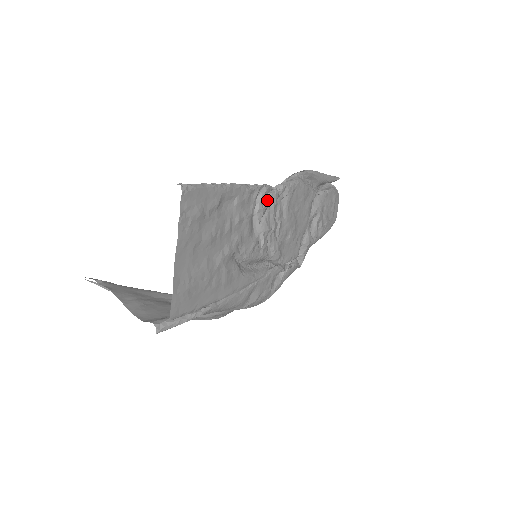
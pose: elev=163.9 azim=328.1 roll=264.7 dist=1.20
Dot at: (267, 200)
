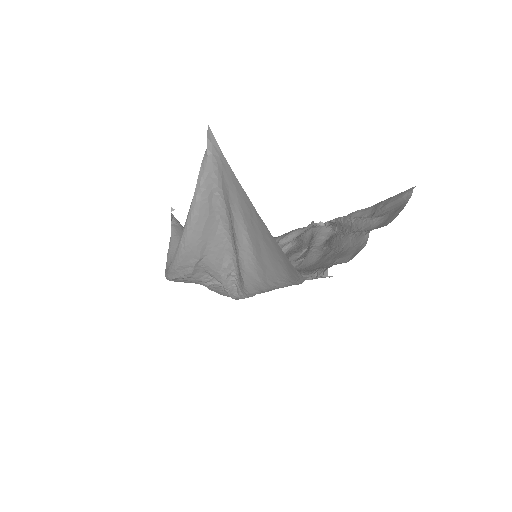
Dot at: occluded
